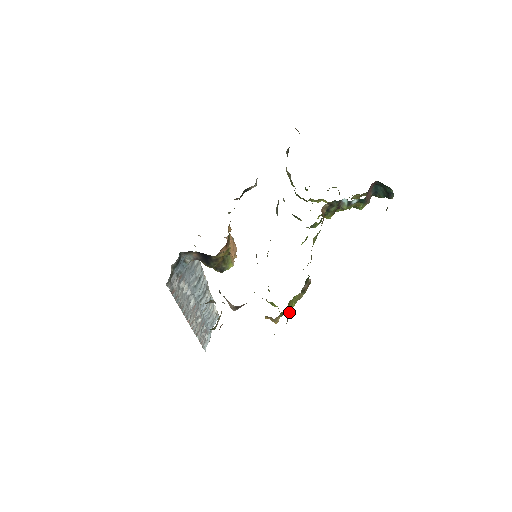
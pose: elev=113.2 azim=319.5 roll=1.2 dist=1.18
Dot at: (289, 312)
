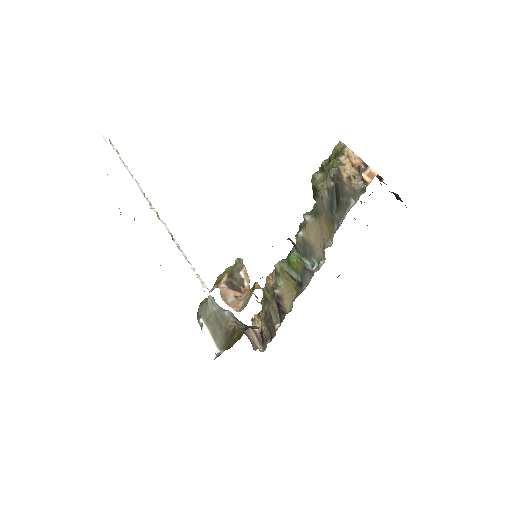
Dot at: occluded
